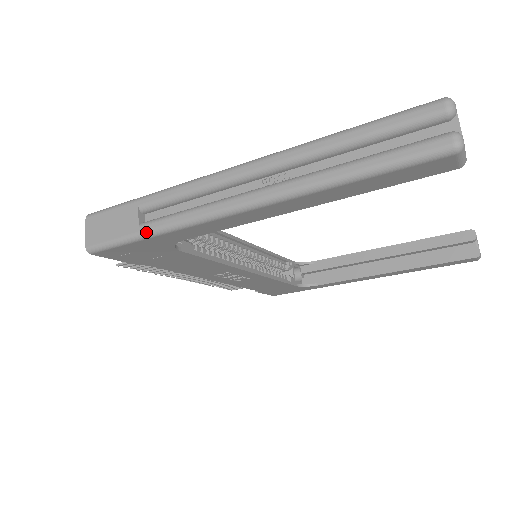
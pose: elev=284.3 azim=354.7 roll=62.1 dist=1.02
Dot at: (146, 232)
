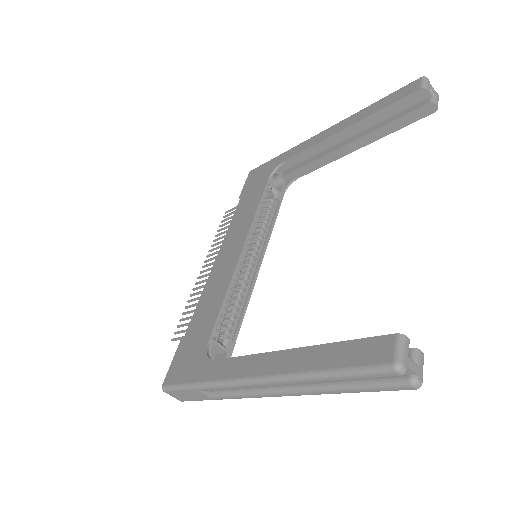
Dot at: occluded
